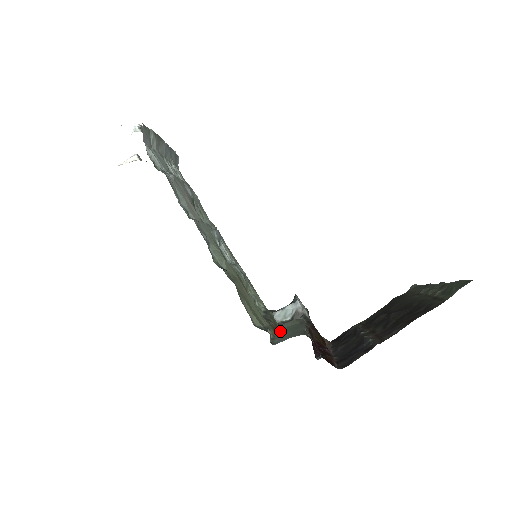
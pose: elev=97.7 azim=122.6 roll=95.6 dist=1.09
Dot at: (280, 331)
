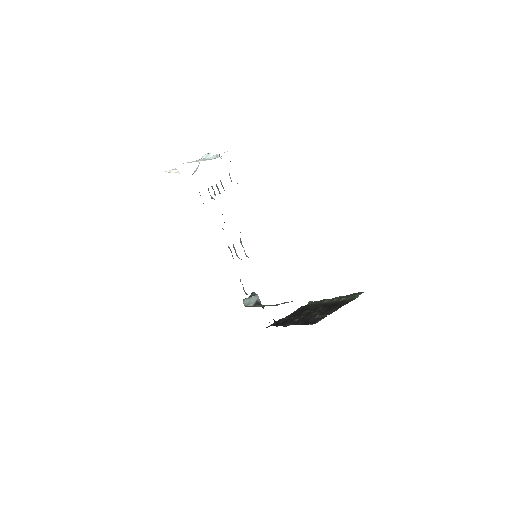
Dot at: occluded
